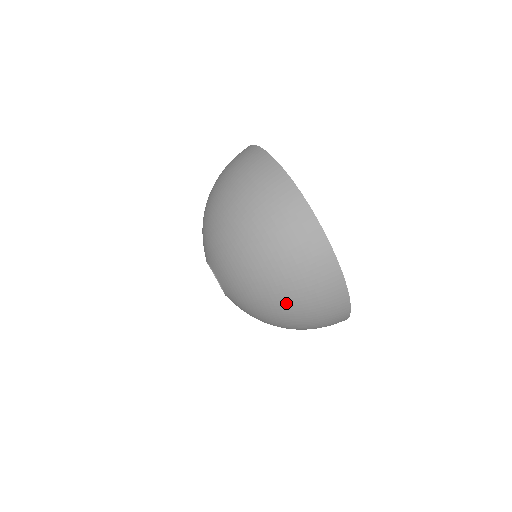
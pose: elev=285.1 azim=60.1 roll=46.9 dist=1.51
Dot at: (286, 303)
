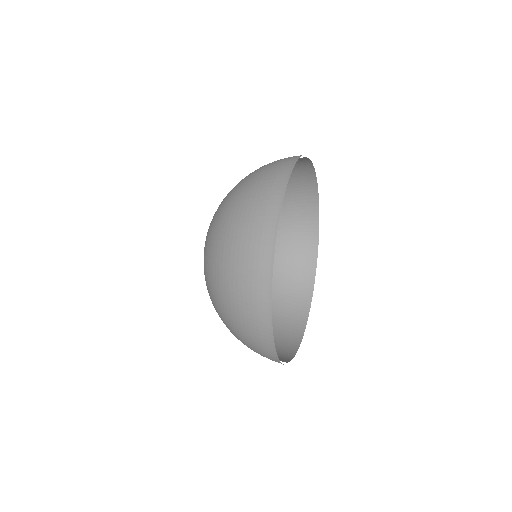
Dot at: (241, 183)
